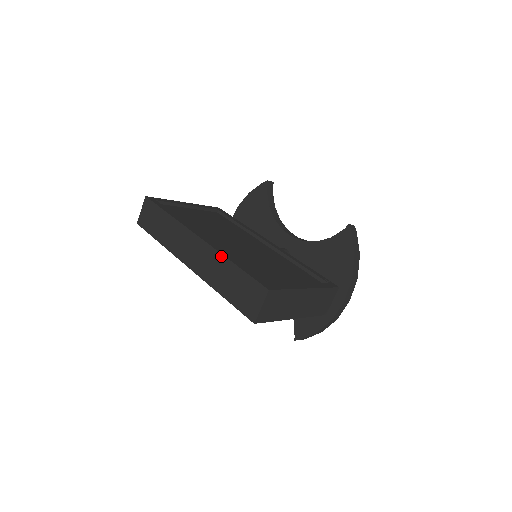
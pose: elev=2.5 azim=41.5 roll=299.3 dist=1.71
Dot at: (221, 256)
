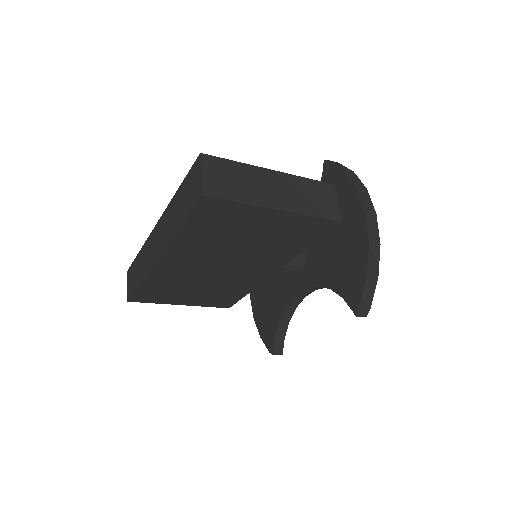
Dot at: (170, 204)
